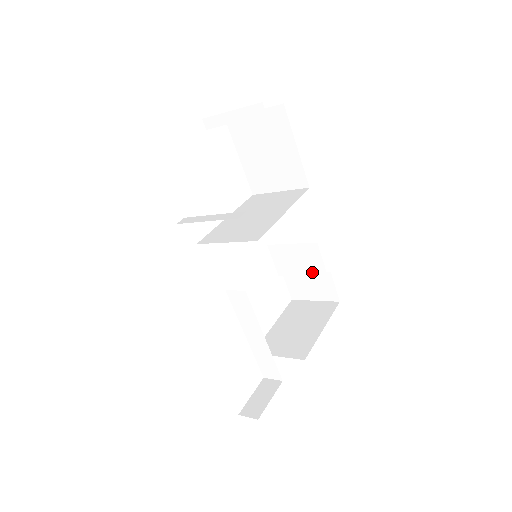
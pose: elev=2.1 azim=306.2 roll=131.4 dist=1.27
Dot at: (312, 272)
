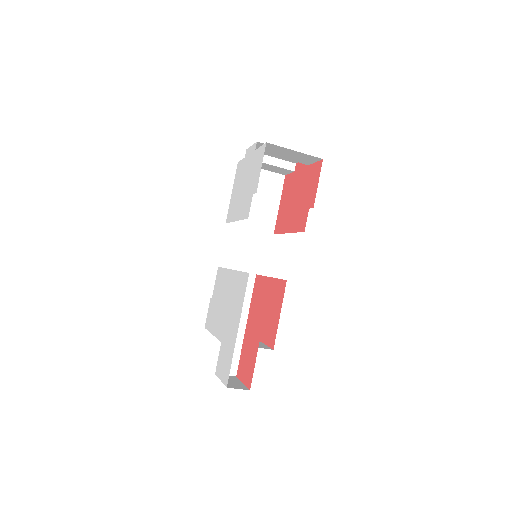
Dot at: occluded
